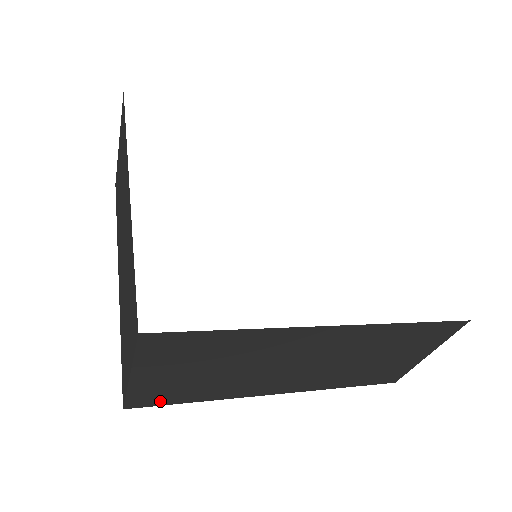
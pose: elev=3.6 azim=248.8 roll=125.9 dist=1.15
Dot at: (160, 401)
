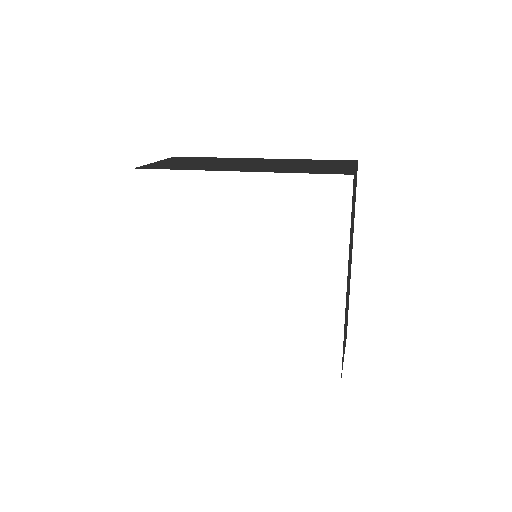
Dot at: occluded
